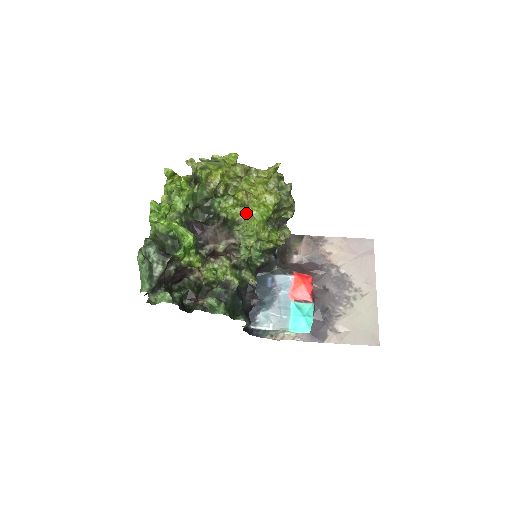
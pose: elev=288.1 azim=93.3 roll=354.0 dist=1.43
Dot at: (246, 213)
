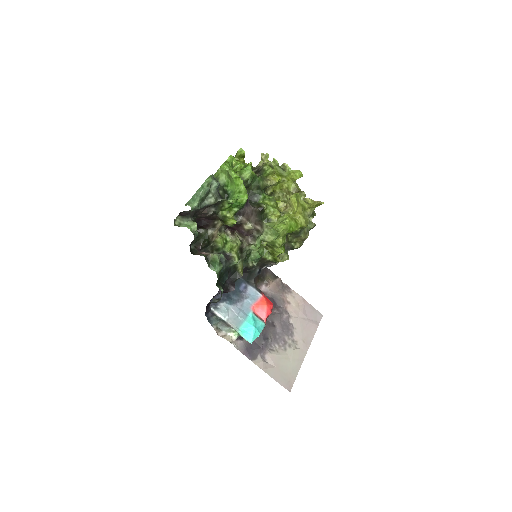
Dot at: (278, 218)
